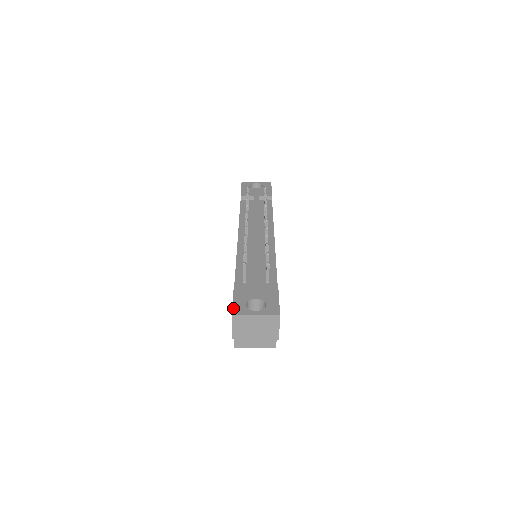
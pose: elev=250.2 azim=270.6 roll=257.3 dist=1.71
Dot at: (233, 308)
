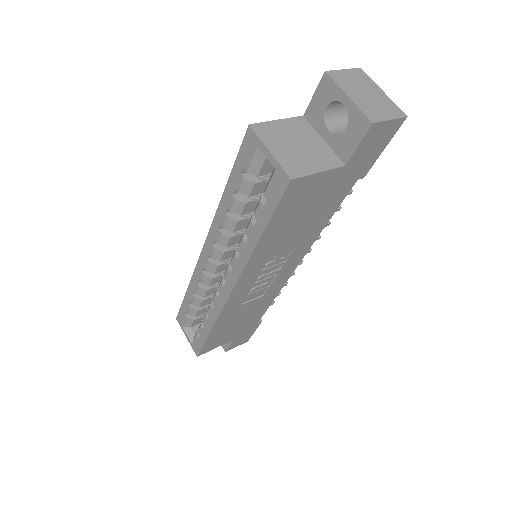
Dot at: occluded
